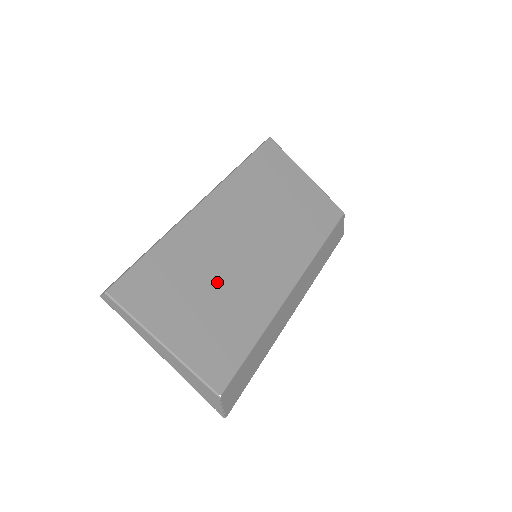
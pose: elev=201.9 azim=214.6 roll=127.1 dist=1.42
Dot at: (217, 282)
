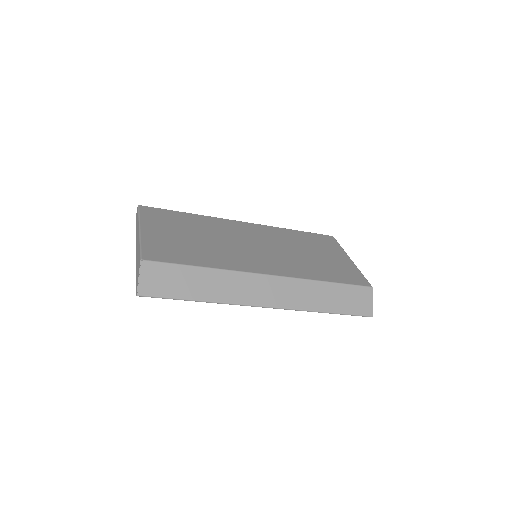
Dot at: (208, 239)
